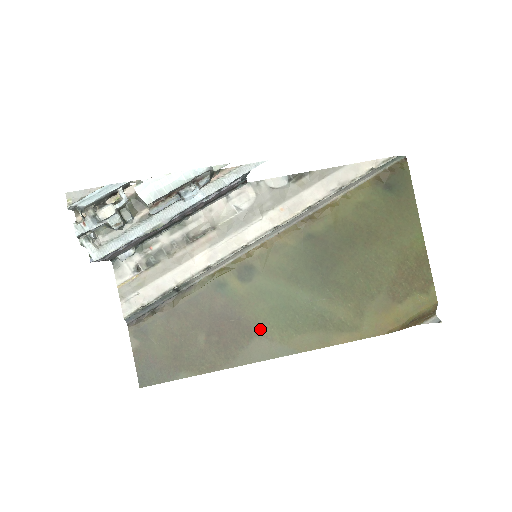
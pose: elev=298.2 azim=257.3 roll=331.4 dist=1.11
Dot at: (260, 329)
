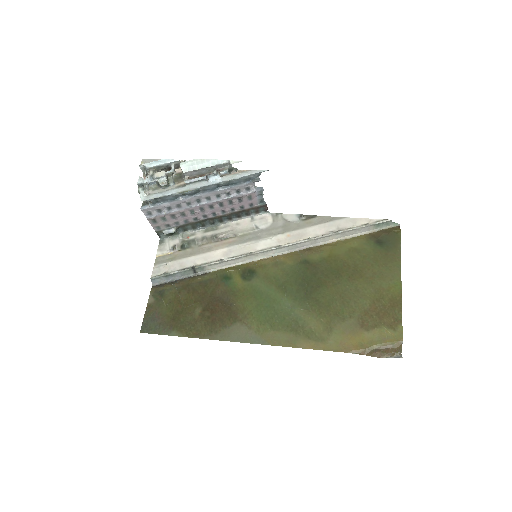
Dot at: (244, 317)
